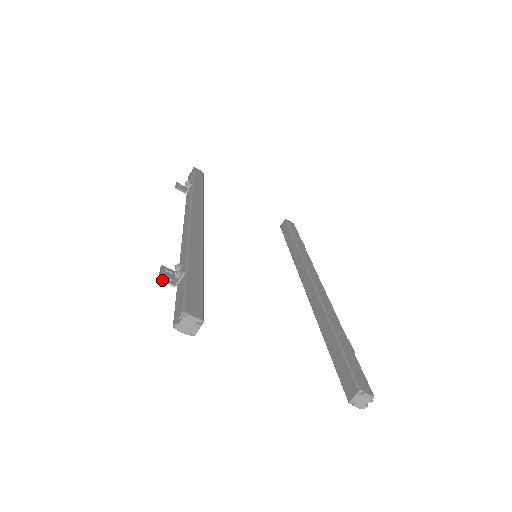
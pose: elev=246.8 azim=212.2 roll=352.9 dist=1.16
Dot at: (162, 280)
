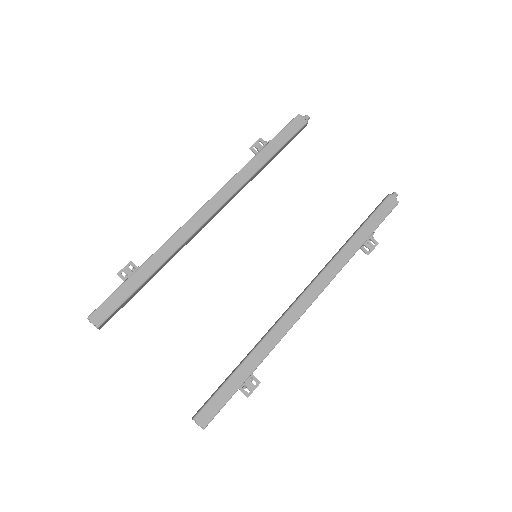
Dot at: occluded
